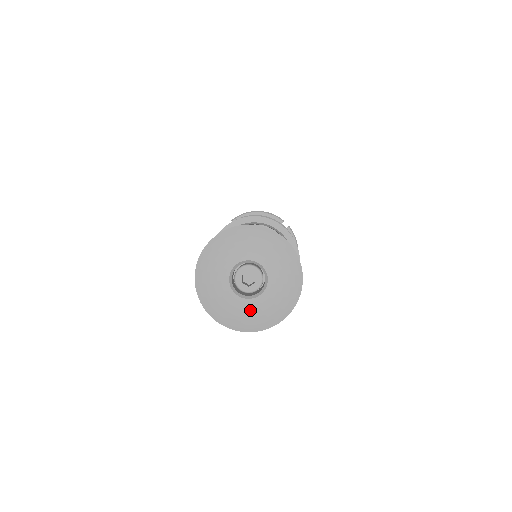
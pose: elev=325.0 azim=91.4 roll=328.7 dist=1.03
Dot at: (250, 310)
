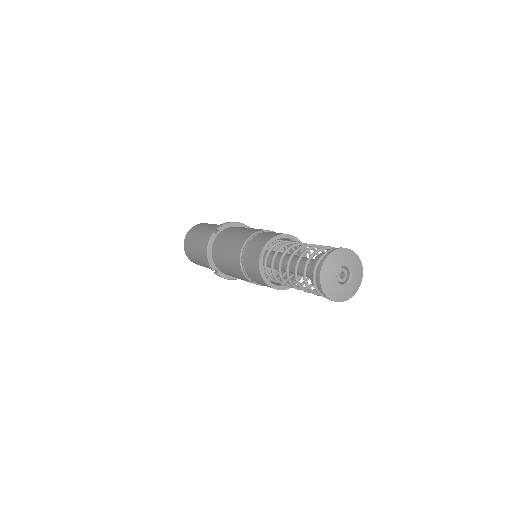
Dot at: (344, 291)
